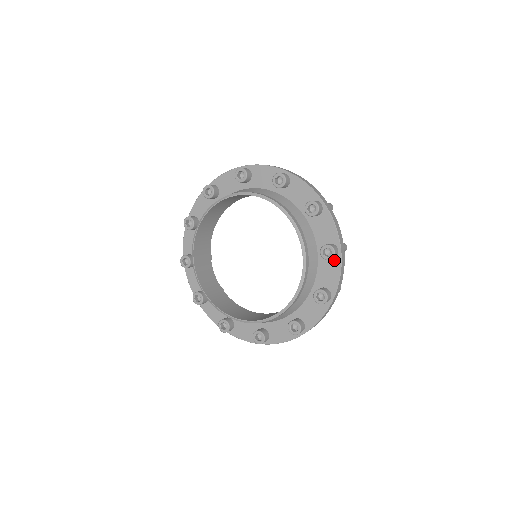
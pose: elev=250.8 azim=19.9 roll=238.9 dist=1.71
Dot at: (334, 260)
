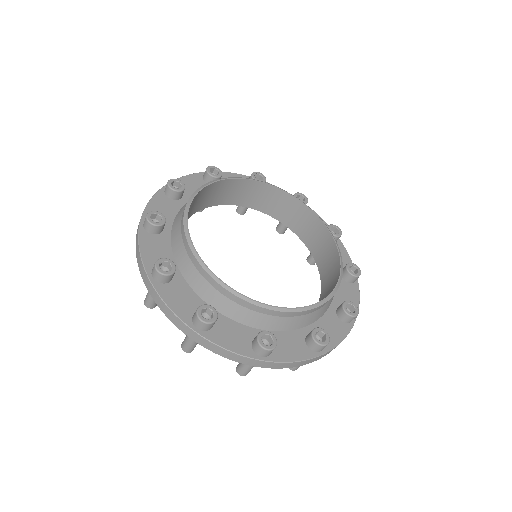
Dot at: occluded
